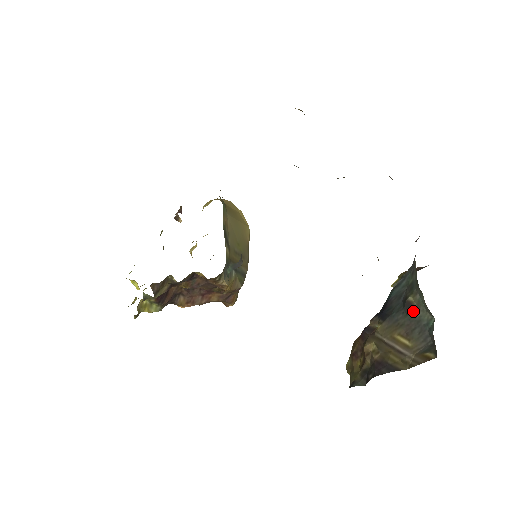
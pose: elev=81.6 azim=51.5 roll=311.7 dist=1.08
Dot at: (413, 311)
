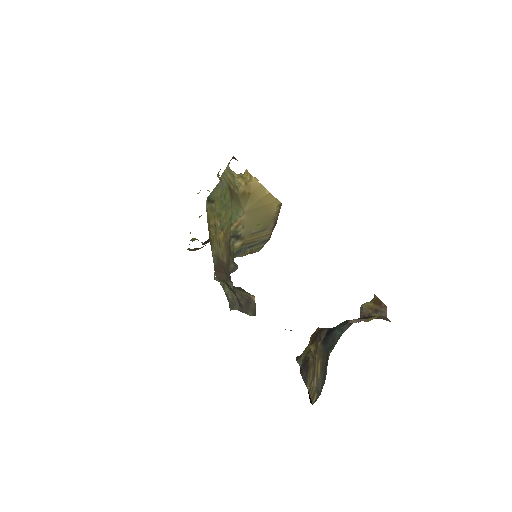
Dot at: (327, 362)
